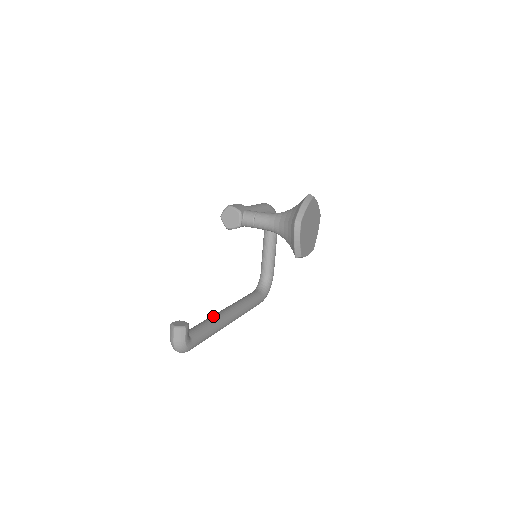
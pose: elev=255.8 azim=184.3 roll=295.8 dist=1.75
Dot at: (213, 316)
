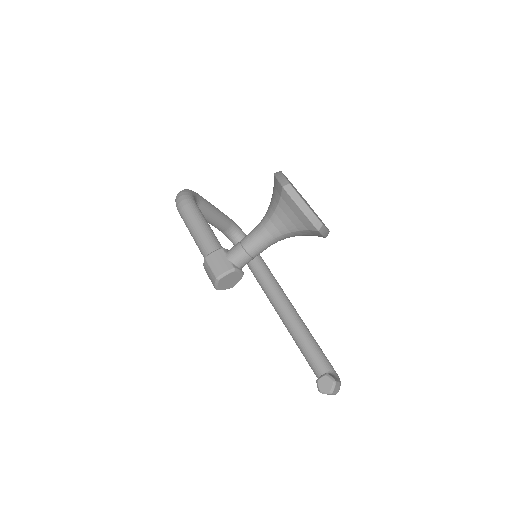
Dot at: (292, 328)
